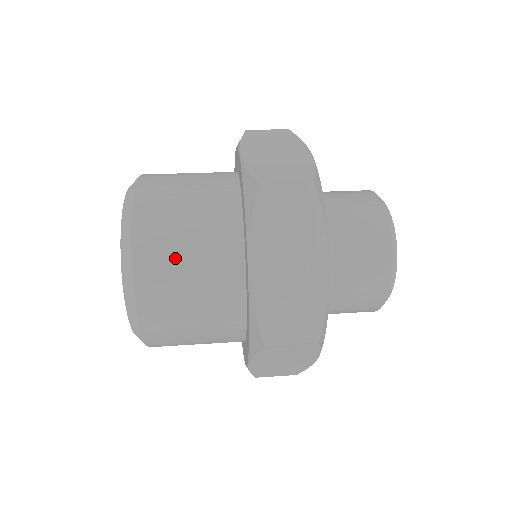
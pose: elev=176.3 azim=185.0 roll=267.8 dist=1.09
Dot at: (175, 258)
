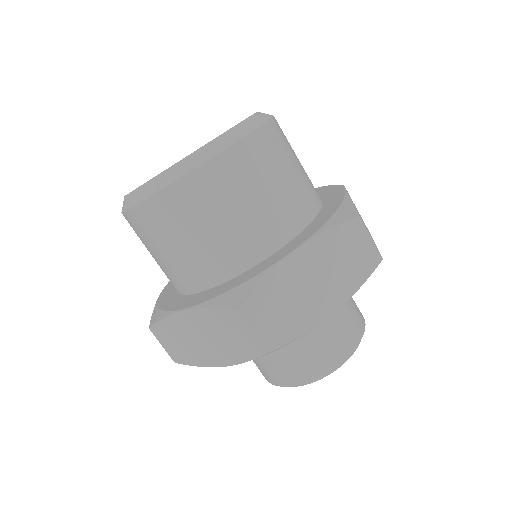
Dot at: (166, 237)
